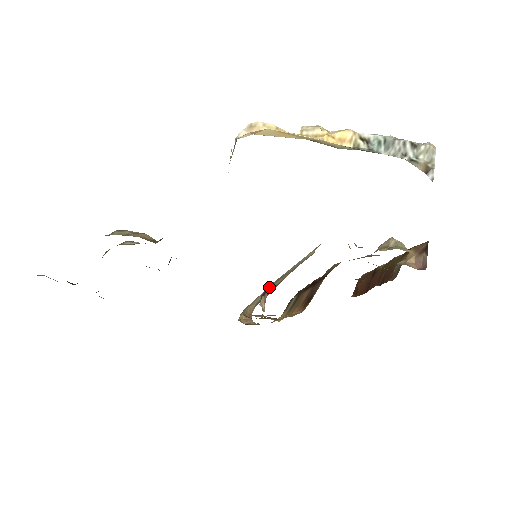
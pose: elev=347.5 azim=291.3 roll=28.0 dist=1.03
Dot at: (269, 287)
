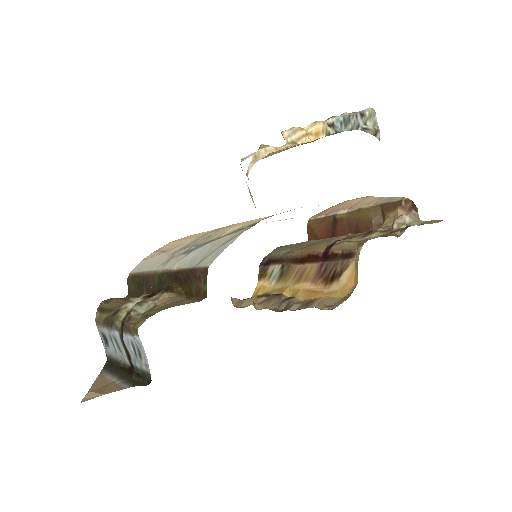
Dot at: occluded
